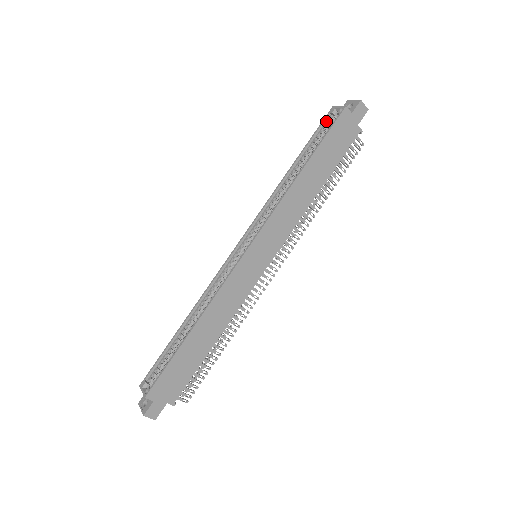
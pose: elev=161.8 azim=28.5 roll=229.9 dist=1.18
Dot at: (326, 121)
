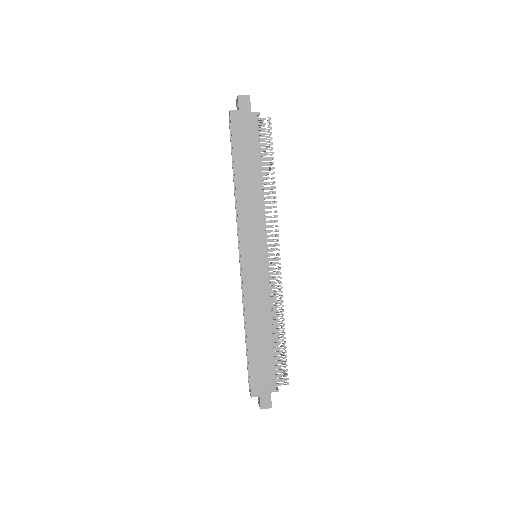
Dot at: occluded
